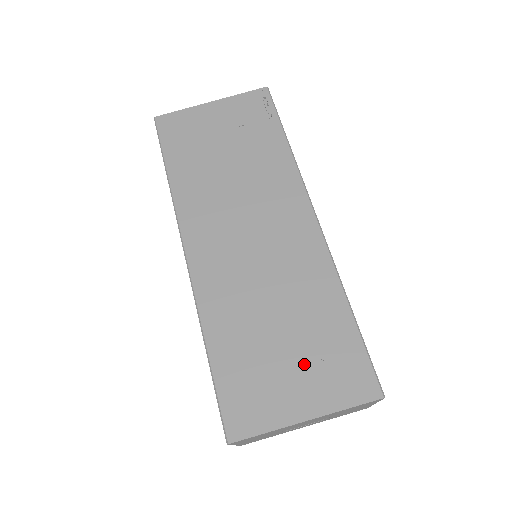
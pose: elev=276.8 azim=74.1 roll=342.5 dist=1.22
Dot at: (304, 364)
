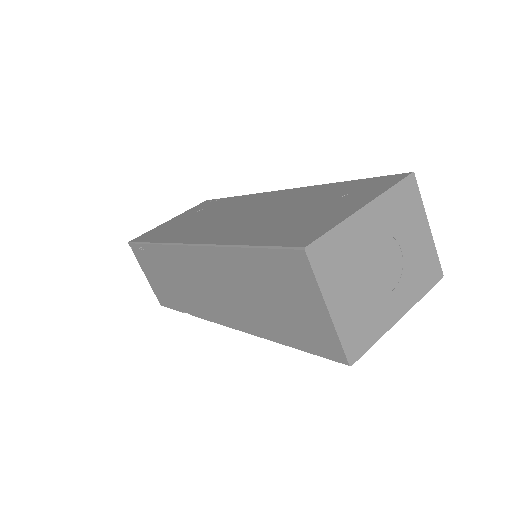
Dot at: (332, 203)
